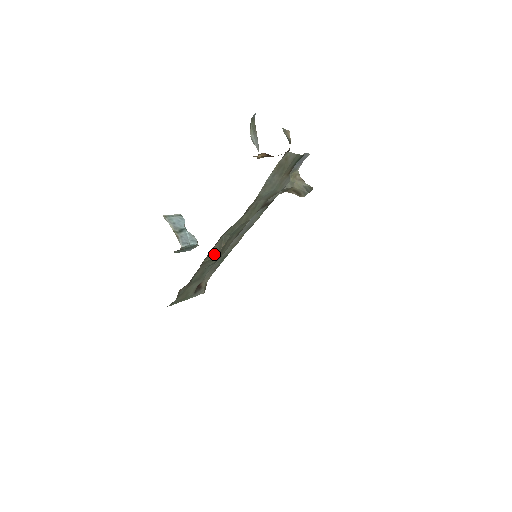
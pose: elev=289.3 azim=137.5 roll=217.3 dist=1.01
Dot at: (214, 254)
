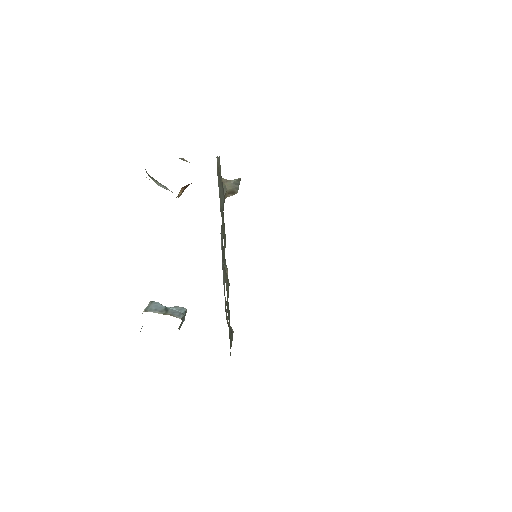
Dot at: (227, 284)
